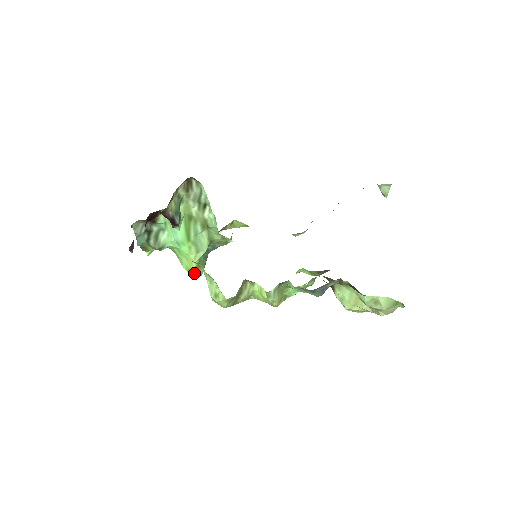
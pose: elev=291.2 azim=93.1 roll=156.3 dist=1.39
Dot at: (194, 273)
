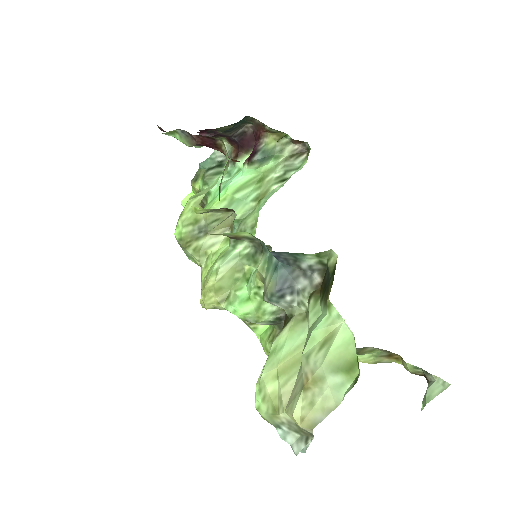
Dot at: occluded
